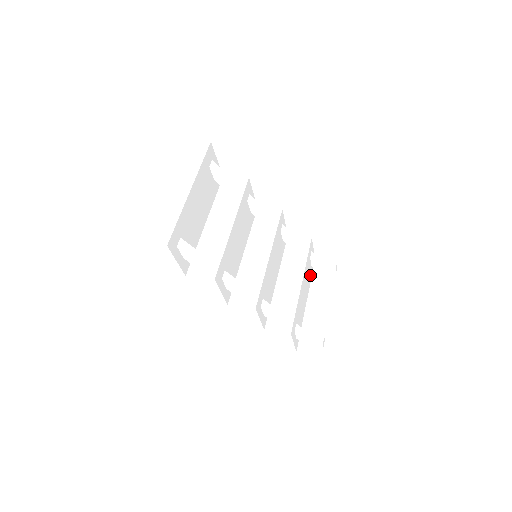
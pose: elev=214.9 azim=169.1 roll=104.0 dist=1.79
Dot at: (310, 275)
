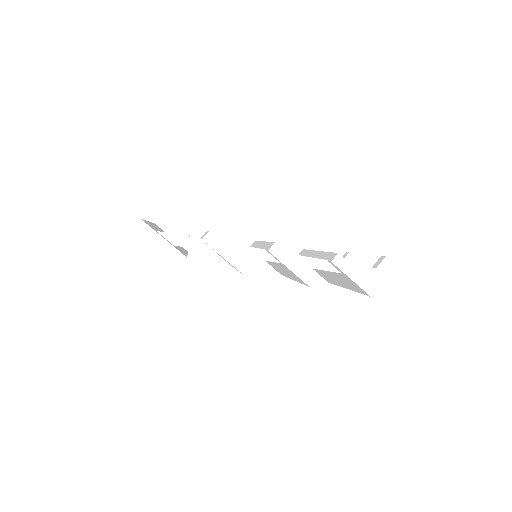
Dot at: occluded
